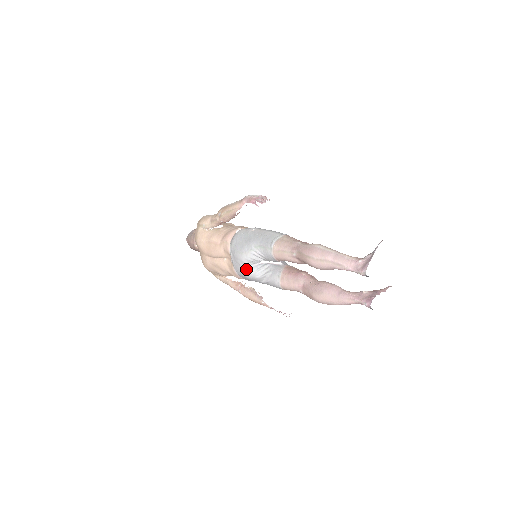
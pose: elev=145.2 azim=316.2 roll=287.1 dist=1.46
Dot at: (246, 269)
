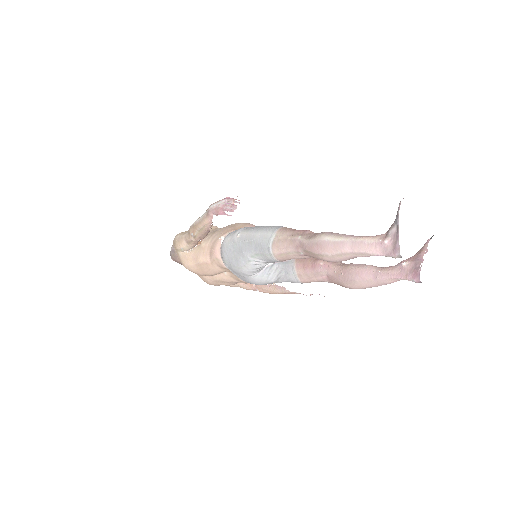
Dot at: (254, 280)
